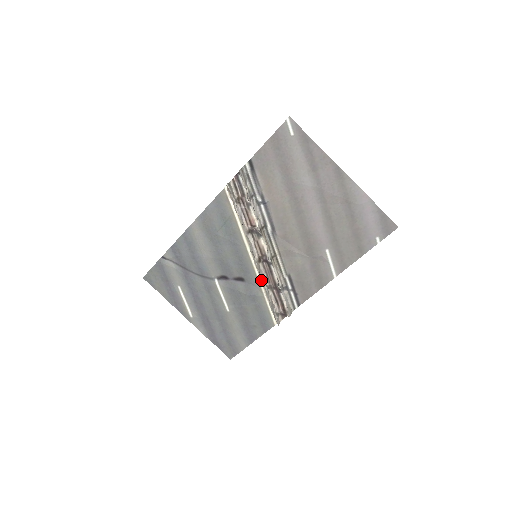
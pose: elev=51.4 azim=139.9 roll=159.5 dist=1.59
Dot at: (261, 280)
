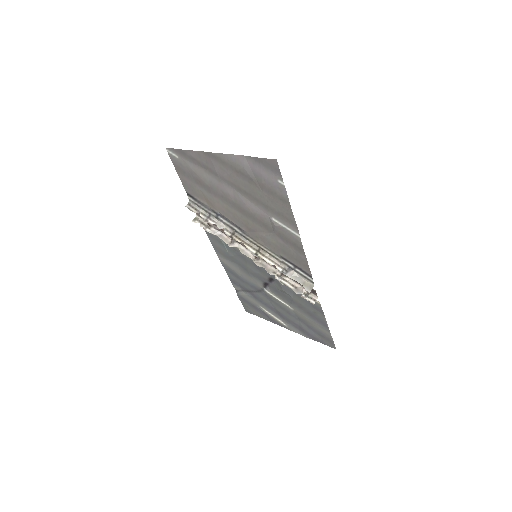
Dot at: occluded
